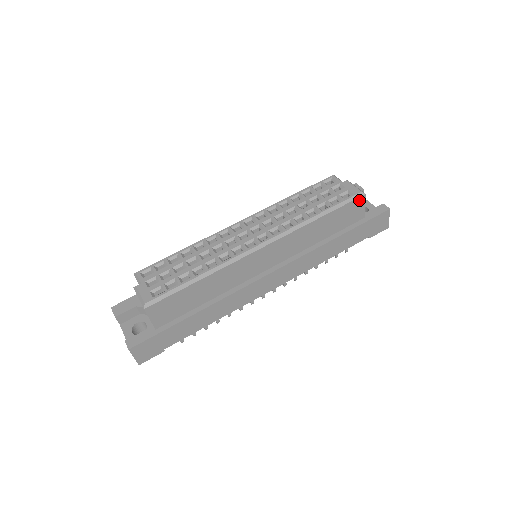
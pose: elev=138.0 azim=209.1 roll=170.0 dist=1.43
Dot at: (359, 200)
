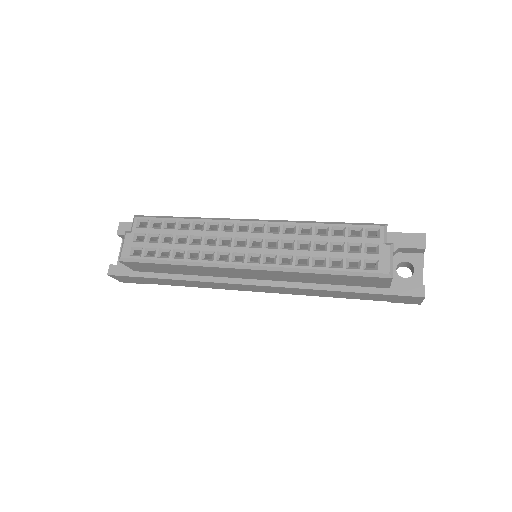
Dot at: (382, 278)
